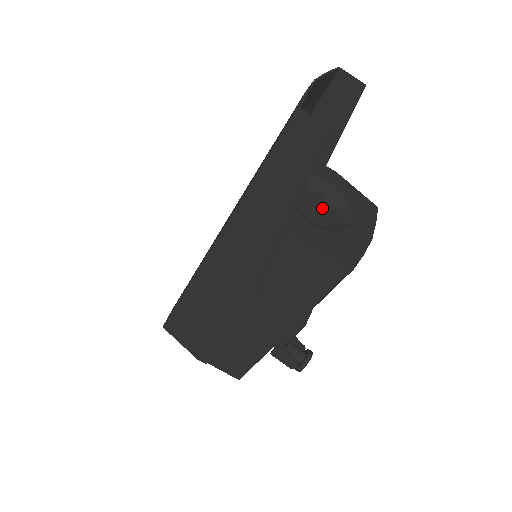
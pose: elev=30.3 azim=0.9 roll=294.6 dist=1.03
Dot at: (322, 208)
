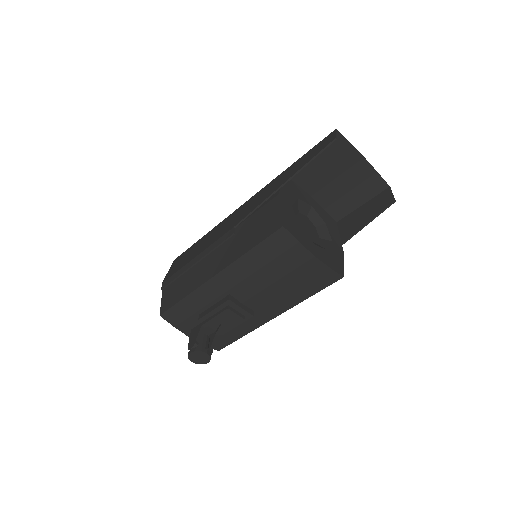
Dot at: (311, 234)
